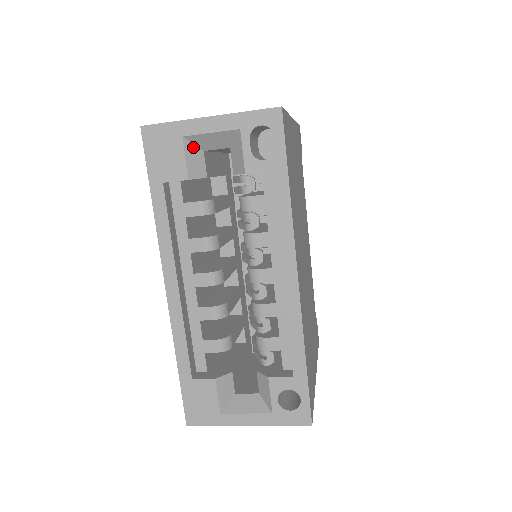
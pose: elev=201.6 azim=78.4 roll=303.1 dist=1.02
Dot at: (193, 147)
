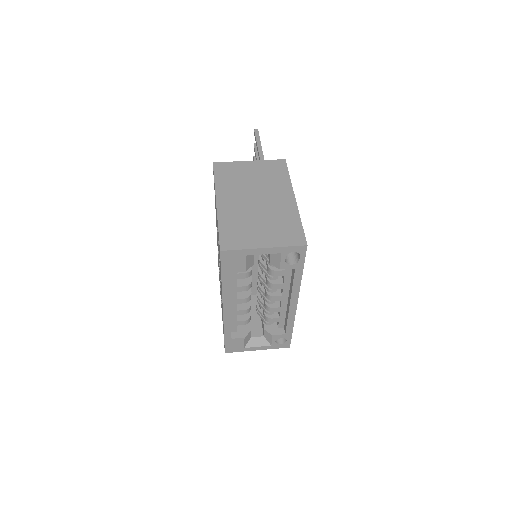
Dot at: (250, 256)
